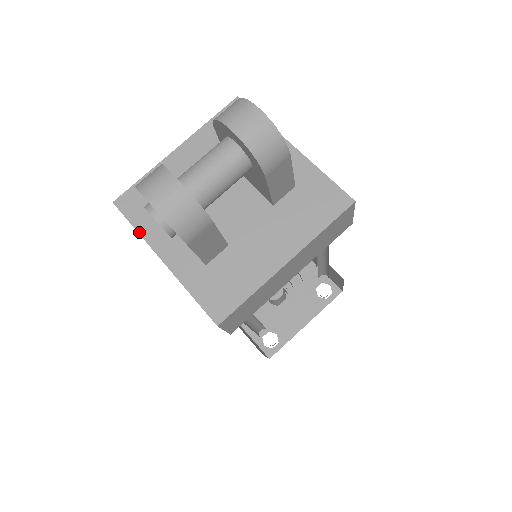
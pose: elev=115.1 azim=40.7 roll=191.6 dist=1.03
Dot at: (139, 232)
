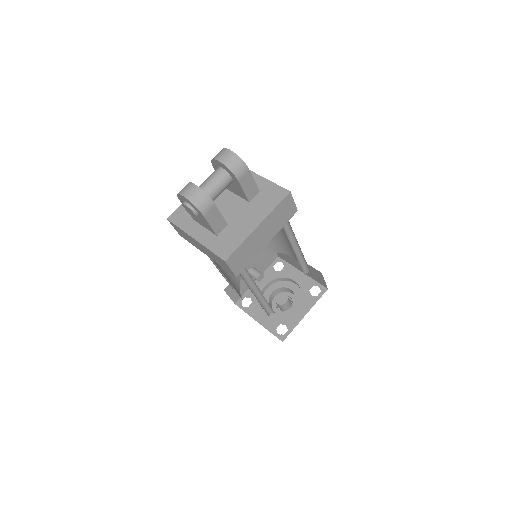
Dot at: (182, 229)
